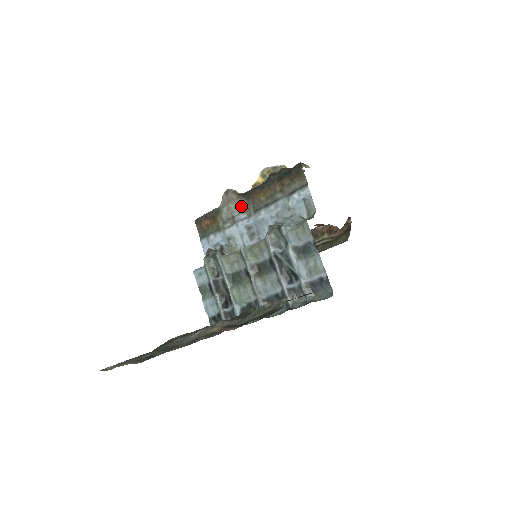
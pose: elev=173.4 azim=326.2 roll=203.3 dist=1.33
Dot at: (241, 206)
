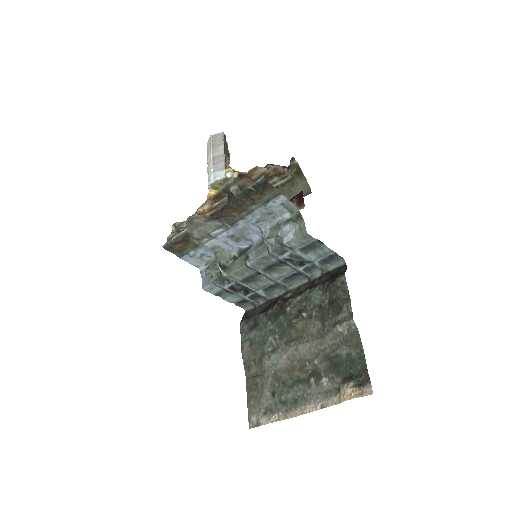
Dot at: (213, 225)
